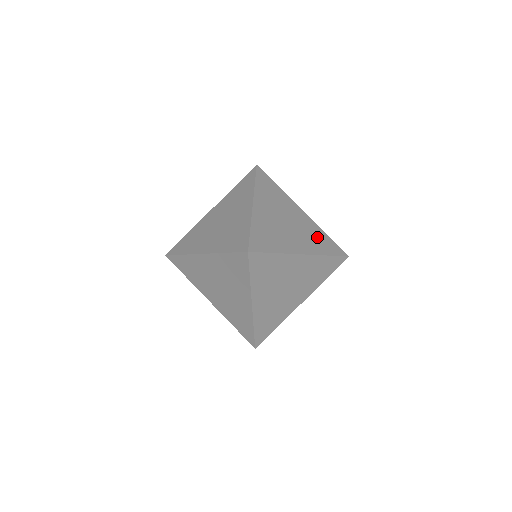
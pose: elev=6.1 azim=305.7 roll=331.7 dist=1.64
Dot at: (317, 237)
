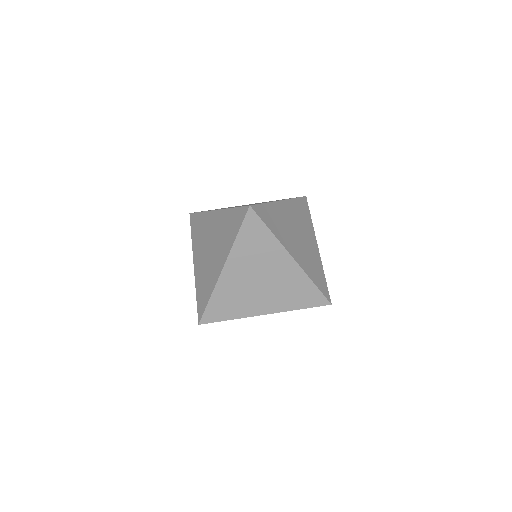
Dot at: (315, 267)
